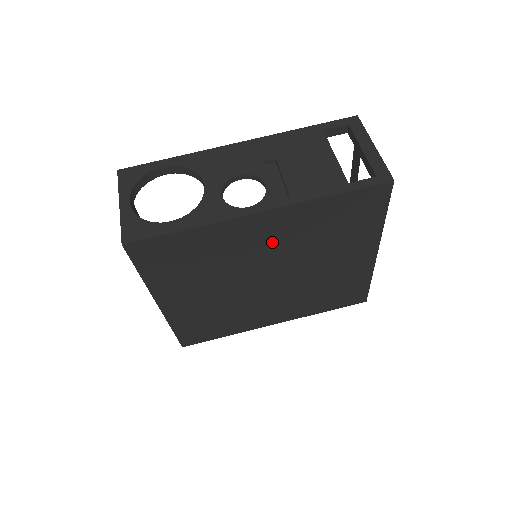
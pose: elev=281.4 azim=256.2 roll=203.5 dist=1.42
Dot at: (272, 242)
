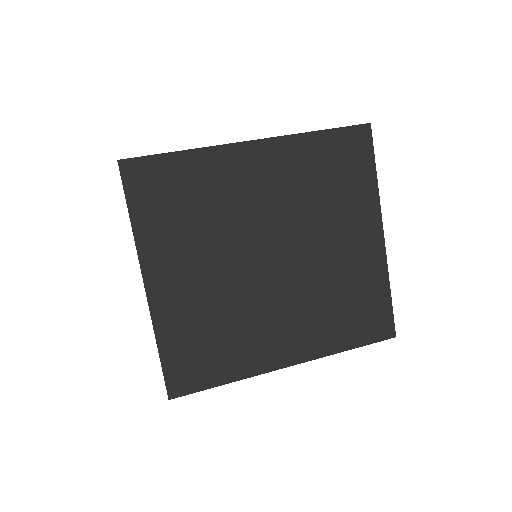
Dot at: (269, 191)
